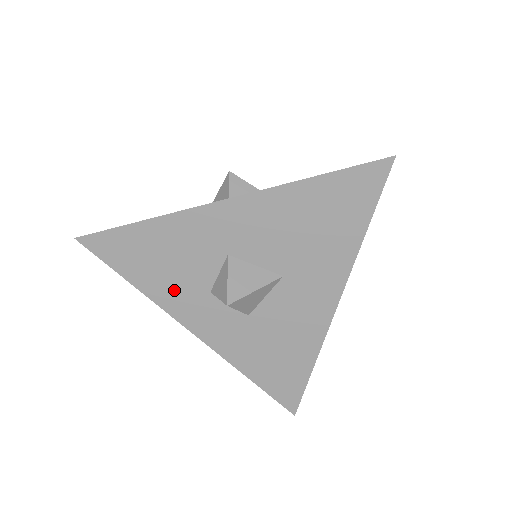
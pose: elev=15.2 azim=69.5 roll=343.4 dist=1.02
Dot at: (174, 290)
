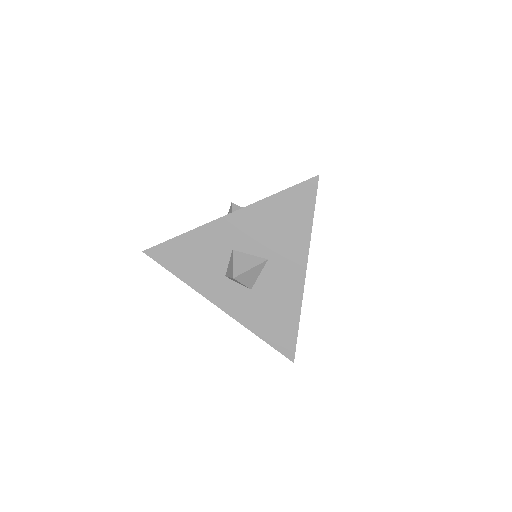
Dot at: (203, 278)
